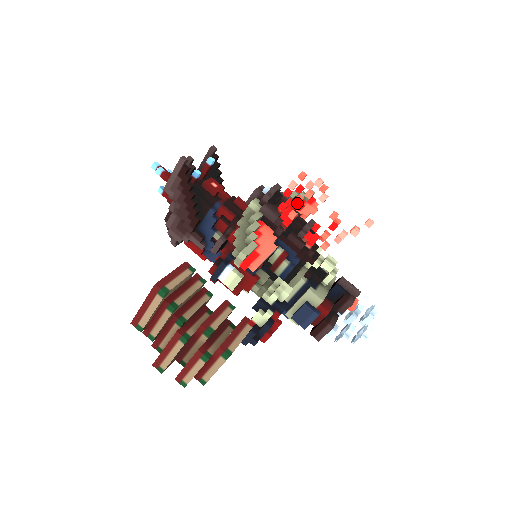
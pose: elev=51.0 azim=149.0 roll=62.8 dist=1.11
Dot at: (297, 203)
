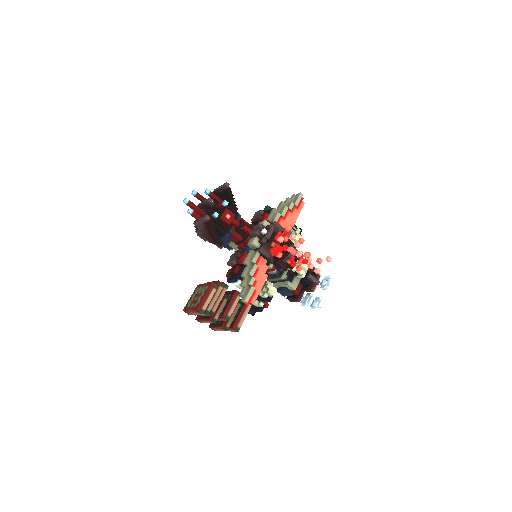
Dot at: (287, 214)
